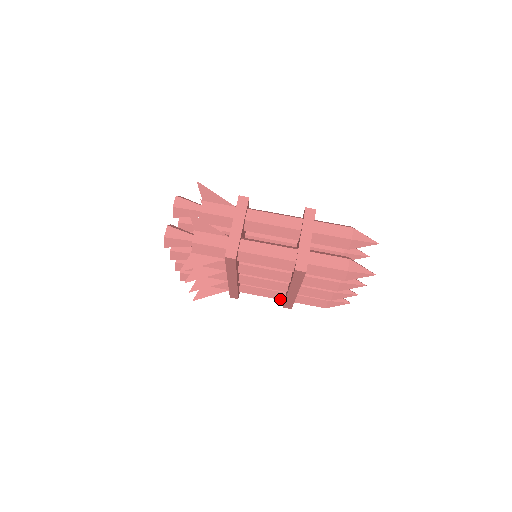
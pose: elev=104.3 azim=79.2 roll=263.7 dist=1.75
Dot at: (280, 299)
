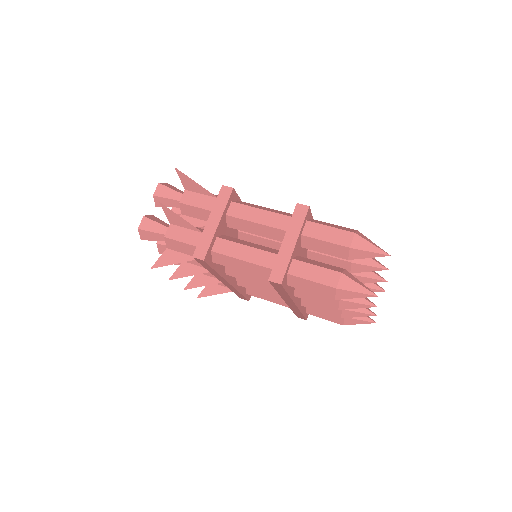
Dot at: occluded
